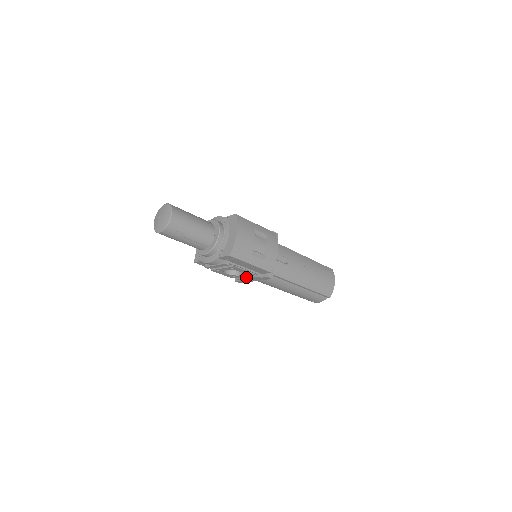
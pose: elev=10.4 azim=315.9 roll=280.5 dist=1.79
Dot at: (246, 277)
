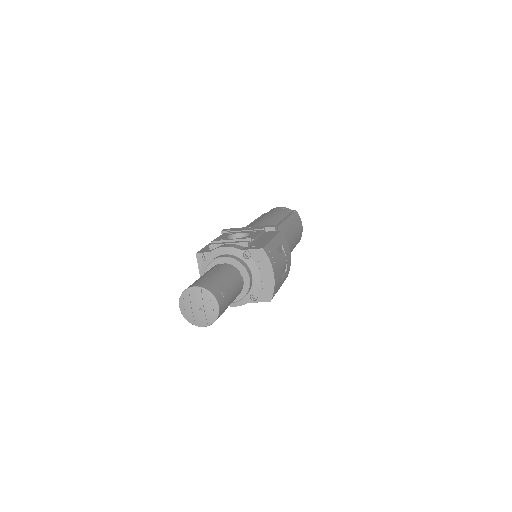
Dot at: occluded
